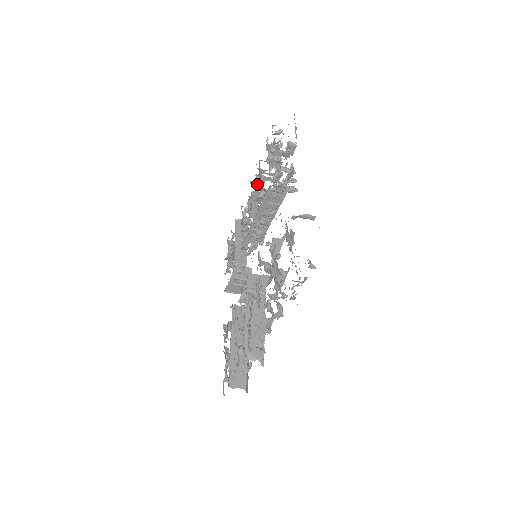
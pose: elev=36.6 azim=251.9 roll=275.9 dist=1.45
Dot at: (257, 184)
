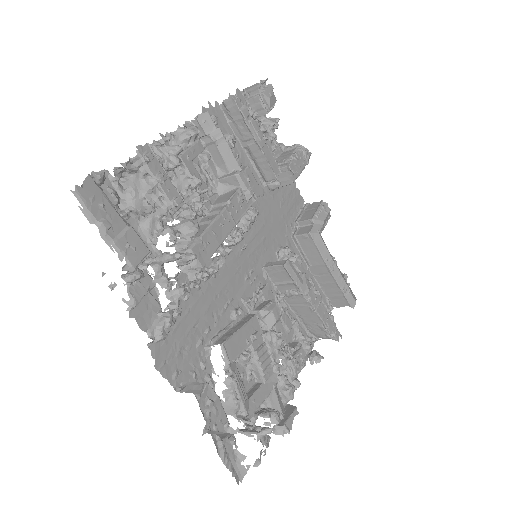
Dot at: (175, 175)
